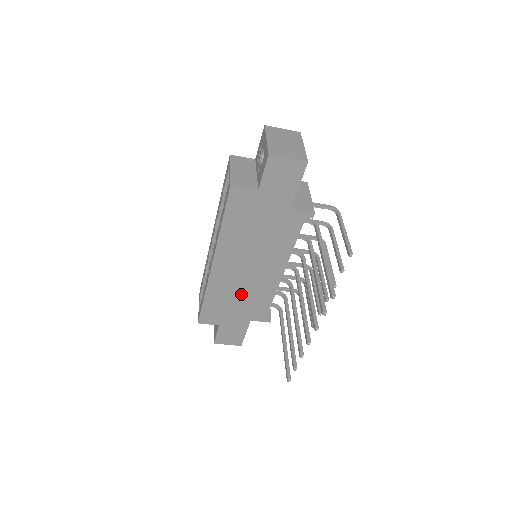
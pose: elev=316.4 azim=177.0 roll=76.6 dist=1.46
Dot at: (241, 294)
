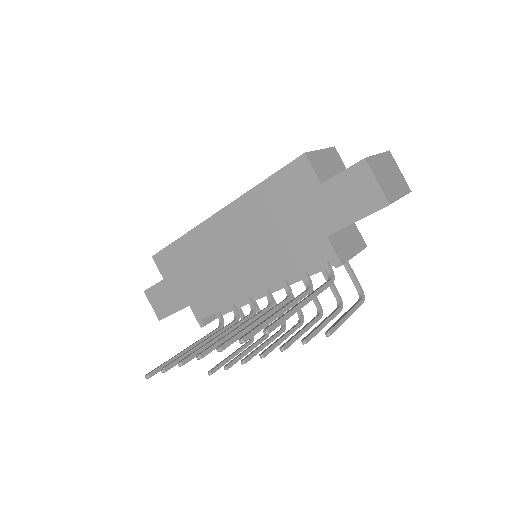
Dot at: (208, 271)
